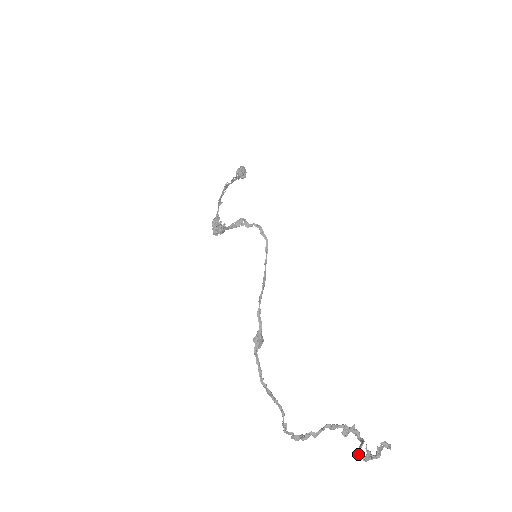
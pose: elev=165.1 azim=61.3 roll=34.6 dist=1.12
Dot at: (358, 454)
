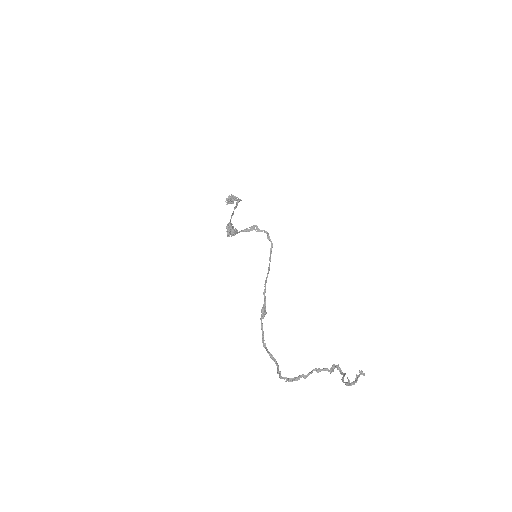
Dot at: (342, 381)
